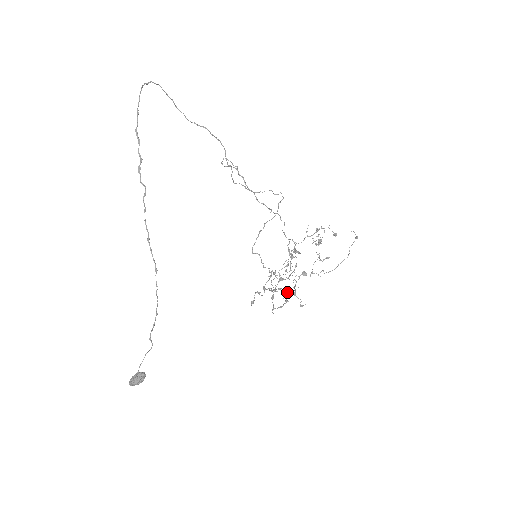
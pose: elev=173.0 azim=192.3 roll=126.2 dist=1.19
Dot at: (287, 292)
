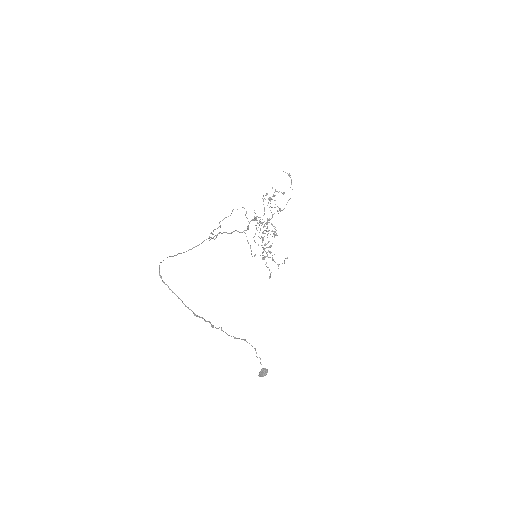
Dot at: occluded
